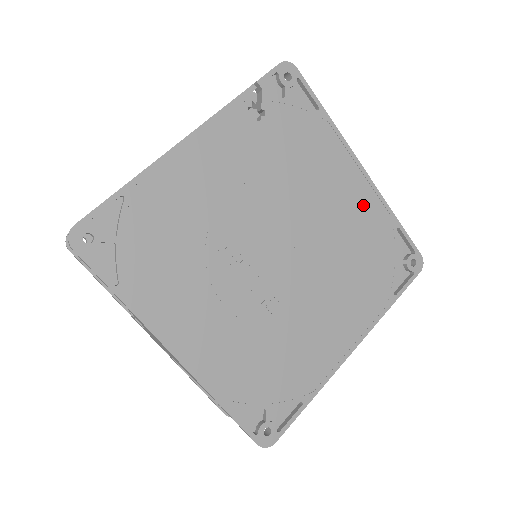
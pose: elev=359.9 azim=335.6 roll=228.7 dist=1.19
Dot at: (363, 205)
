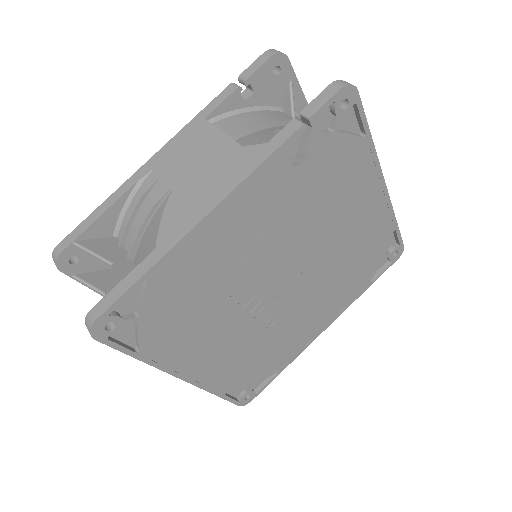
Dot at: (373, 220)
